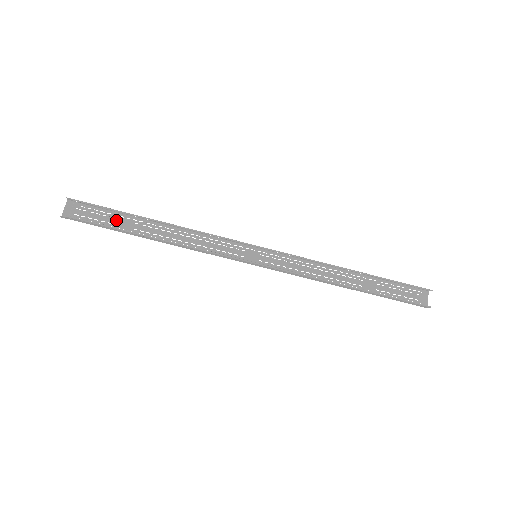
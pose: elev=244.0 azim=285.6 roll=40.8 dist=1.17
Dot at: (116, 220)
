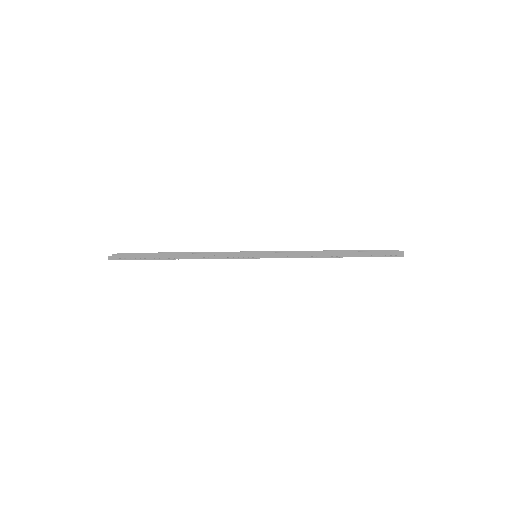
Dot at: occluded
